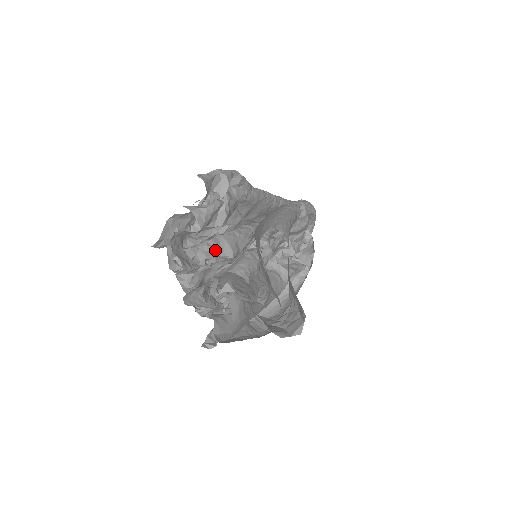
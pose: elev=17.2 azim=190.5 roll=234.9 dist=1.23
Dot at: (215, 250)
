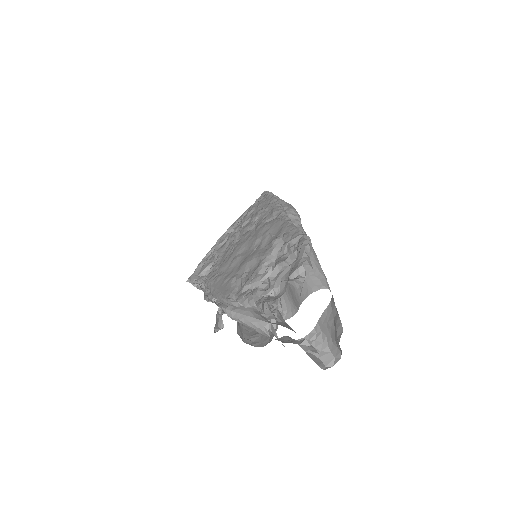
Dot at: occluded
